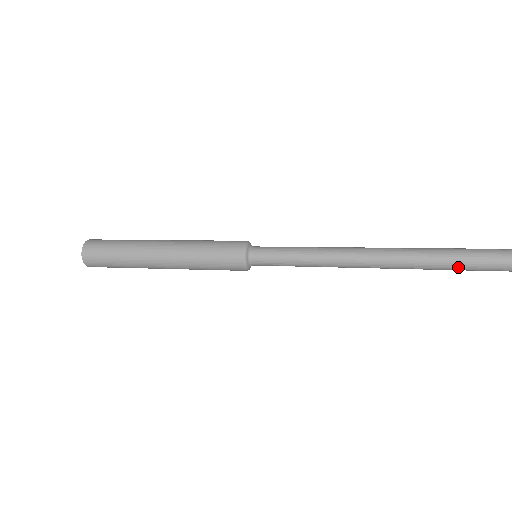
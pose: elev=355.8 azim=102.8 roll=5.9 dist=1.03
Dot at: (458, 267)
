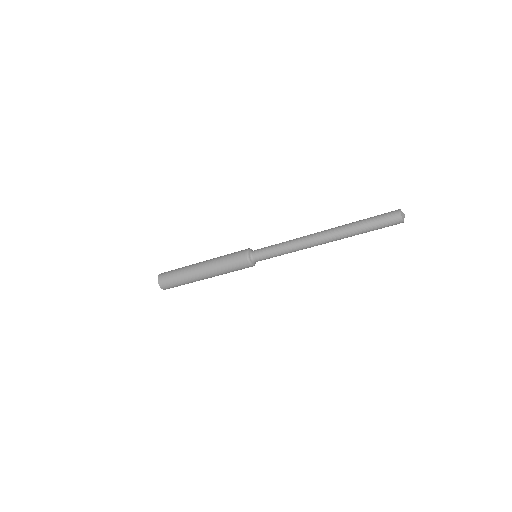
Dot at: (370, 228)
